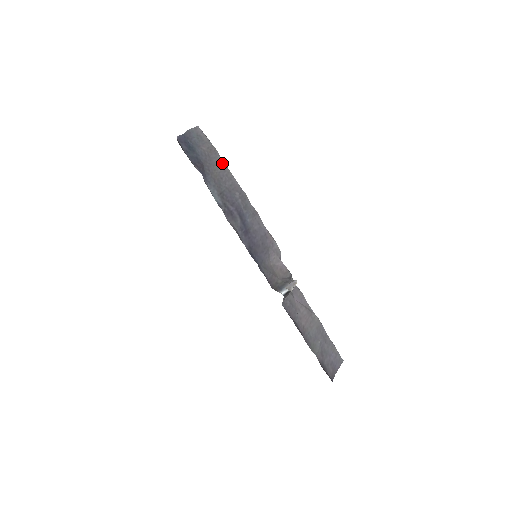
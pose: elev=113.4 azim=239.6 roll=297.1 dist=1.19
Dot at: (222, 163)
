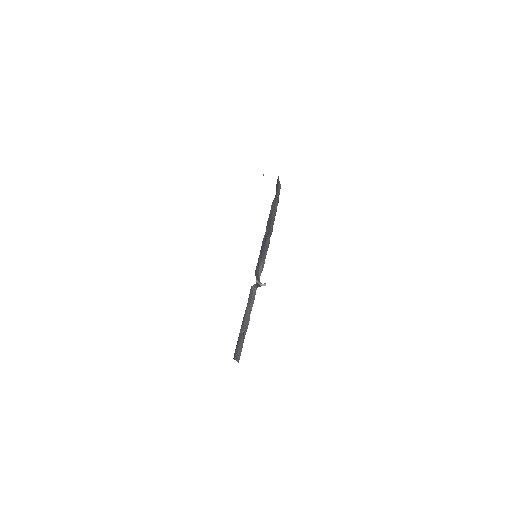
Dot at: occluded
